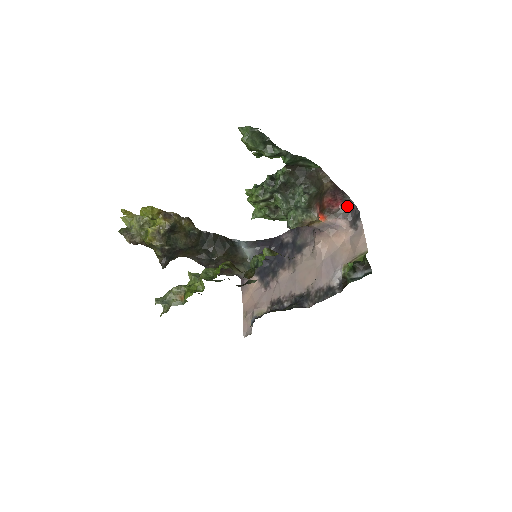
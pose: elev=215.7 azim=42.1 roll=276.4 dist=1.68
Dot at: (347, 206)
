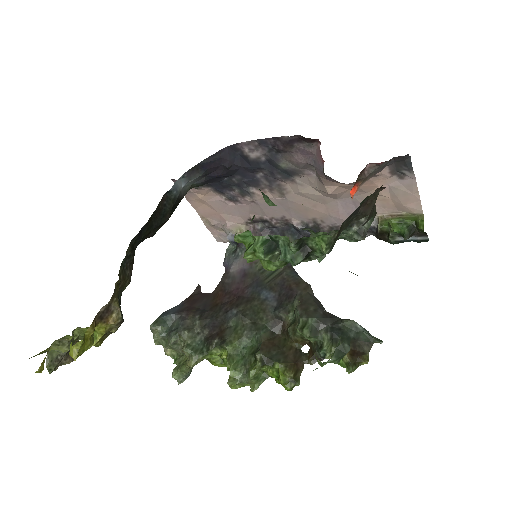
Dot at: occluded
